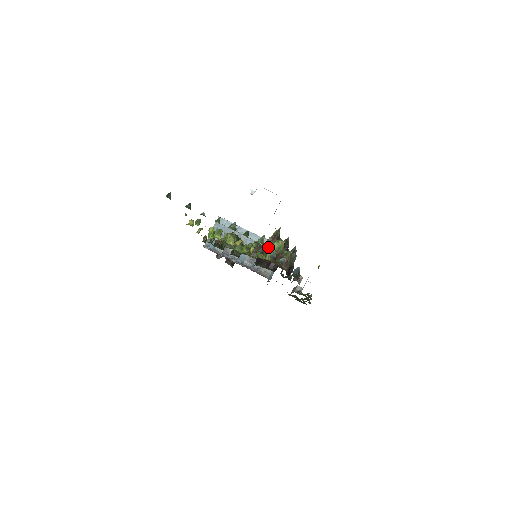
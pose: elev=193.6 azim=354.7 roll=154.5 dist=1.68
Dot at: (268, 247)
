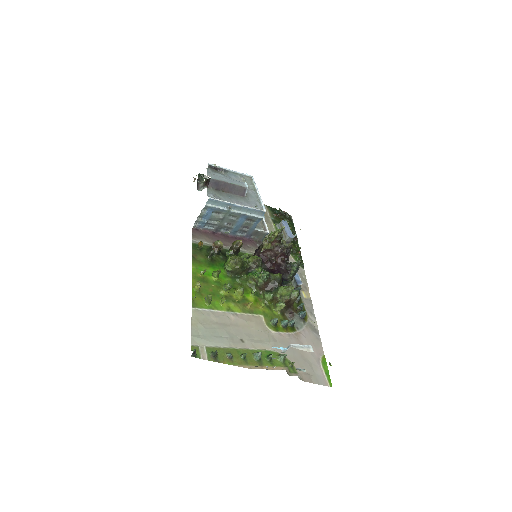
Dot at: (277, 293)
